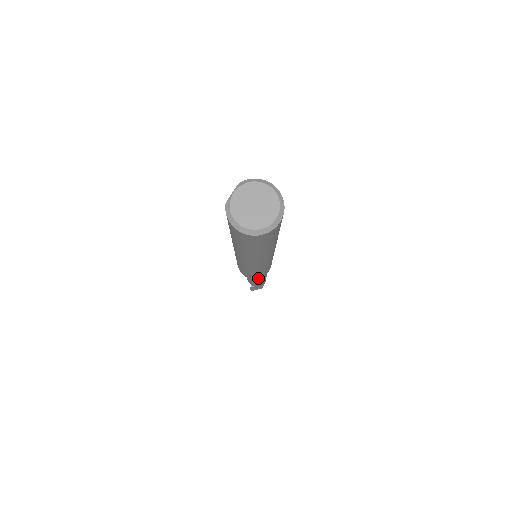
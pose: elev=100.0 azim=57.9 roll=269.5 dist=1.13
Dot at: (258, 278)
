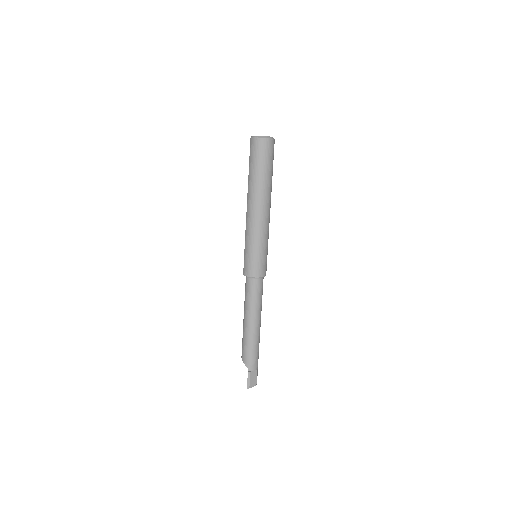
Dot at: (261, 276)
